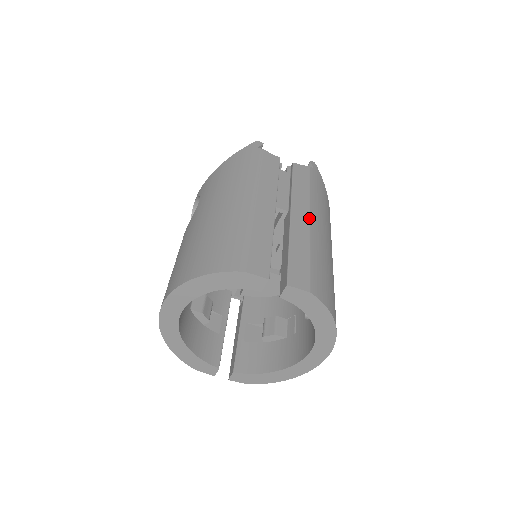
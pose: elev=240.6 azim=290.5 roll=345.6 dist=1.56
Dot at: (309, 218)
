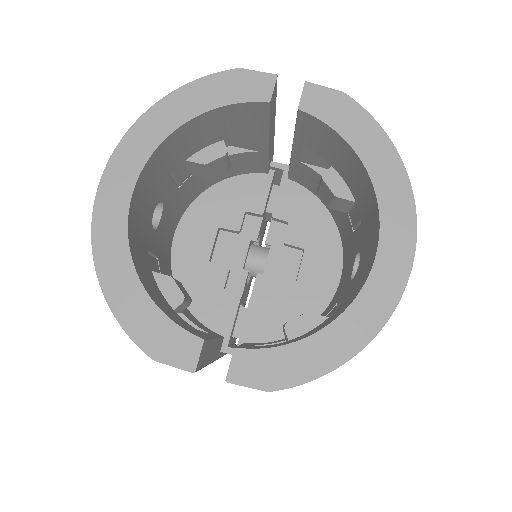
Dot at: occluded
